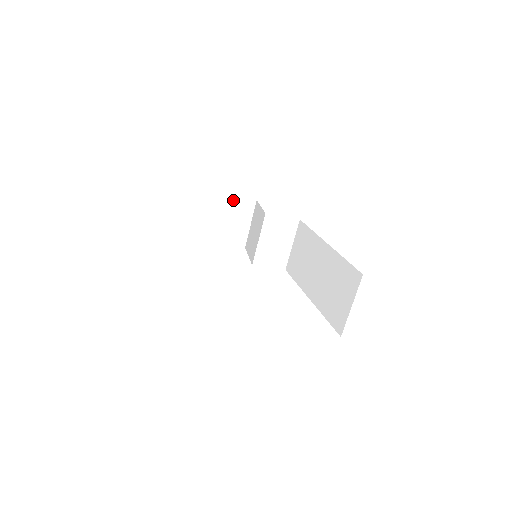
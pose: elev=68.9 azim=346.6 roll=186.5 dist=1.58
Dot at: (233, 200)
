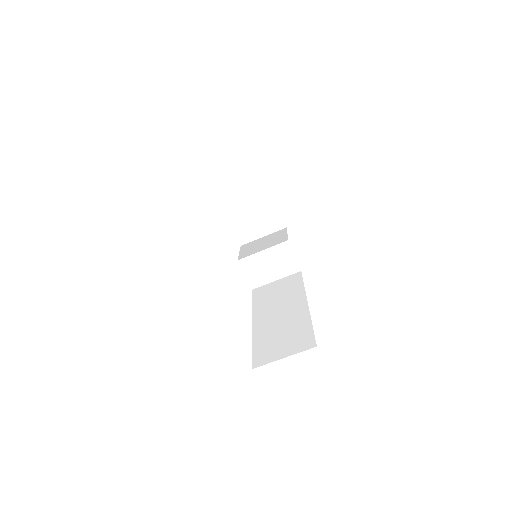
Dot at: (274, 208)
